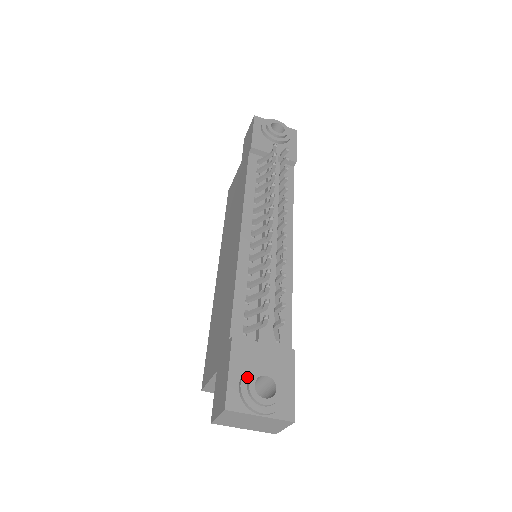
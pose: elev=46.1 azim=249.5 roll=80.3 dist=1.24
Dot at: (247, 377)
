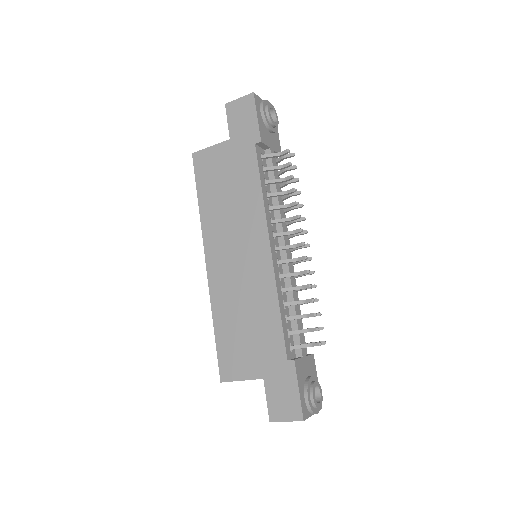
Dot at: (309, 391)
